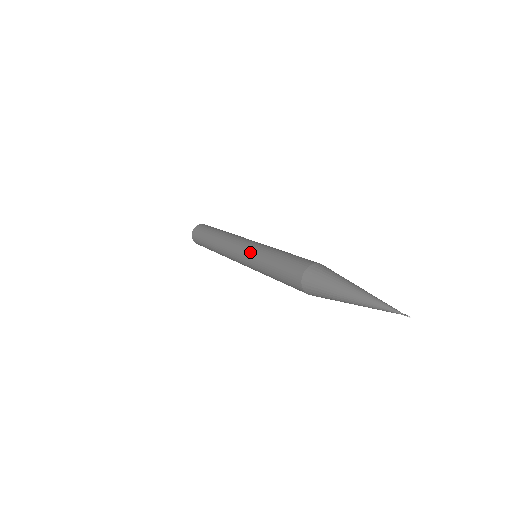
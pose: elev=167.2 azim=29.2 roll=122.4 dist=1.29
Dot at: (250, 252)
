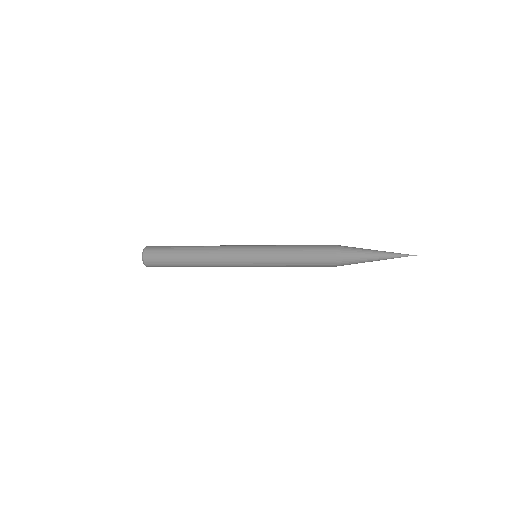
Dot at: (263, 250)
